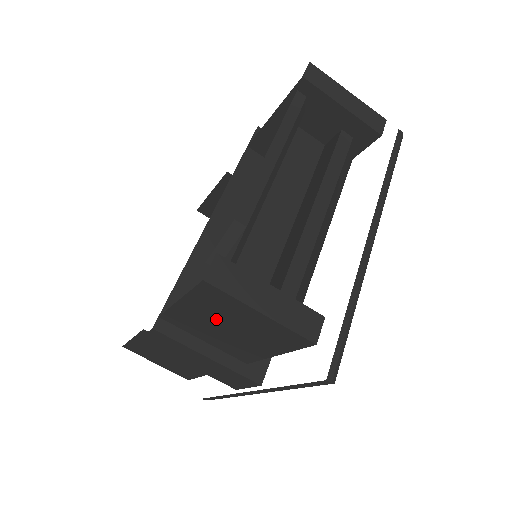
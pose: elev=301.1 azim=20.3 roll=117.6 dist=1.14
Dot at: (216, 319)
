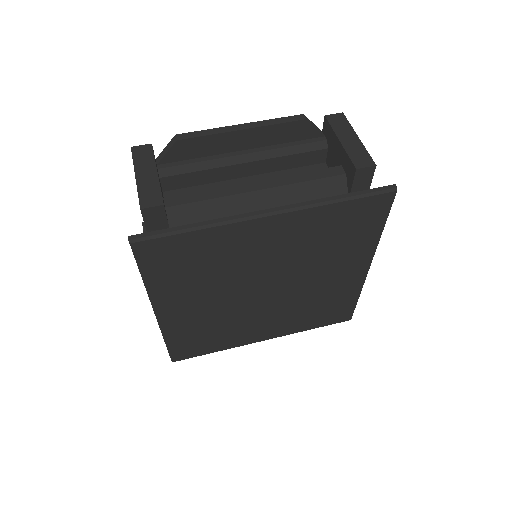
Dot at: occluded
